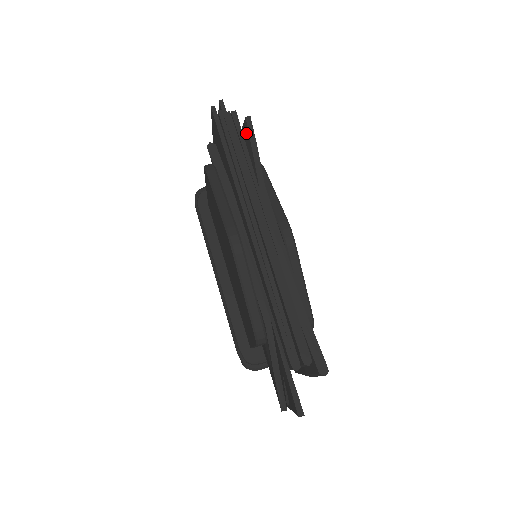
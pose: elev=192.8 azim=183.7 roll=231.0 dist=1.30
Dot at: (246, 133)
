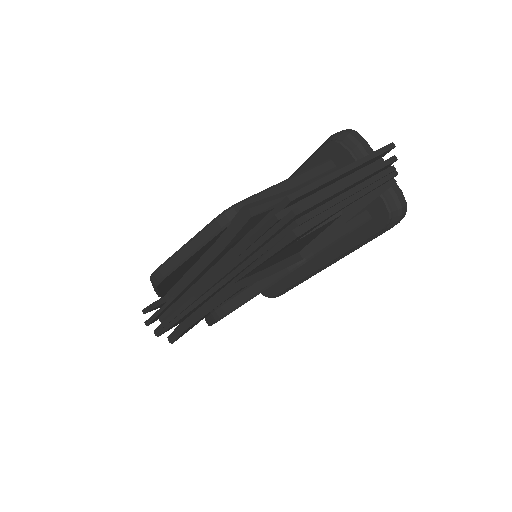
Dot at: (291, 252)
